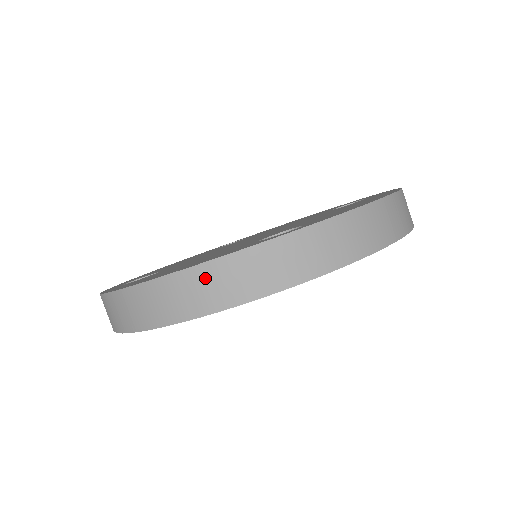
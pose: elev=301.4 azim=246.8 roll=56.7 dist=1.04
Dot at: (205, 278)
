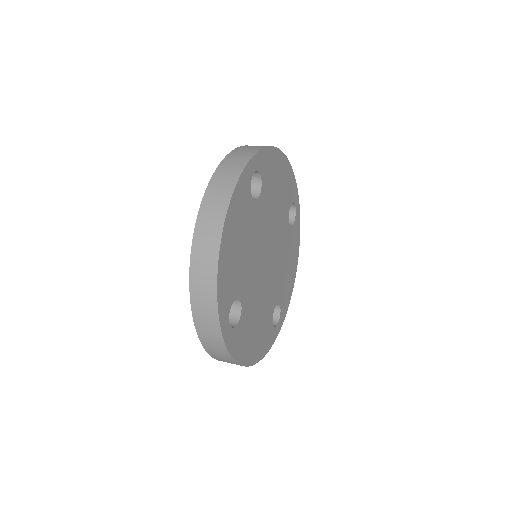
Dot at: (212, 195)
